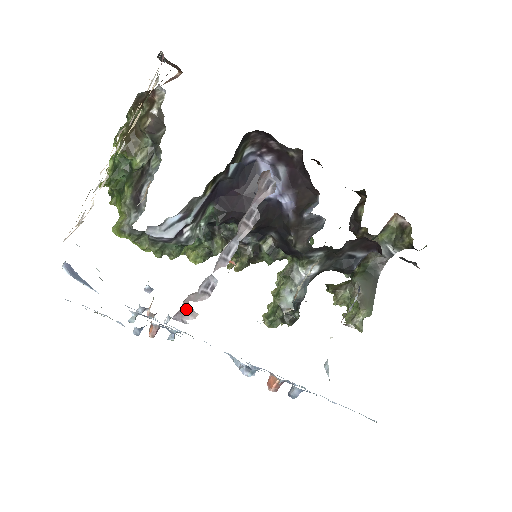
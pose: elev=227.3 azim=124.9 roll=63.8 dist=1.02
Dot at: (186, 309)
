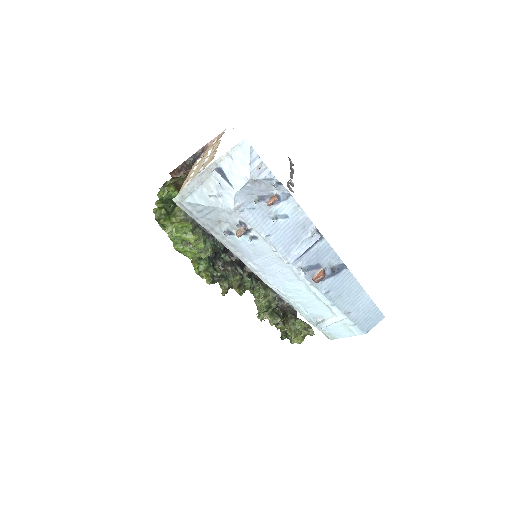
Dot at: (289, 186)
